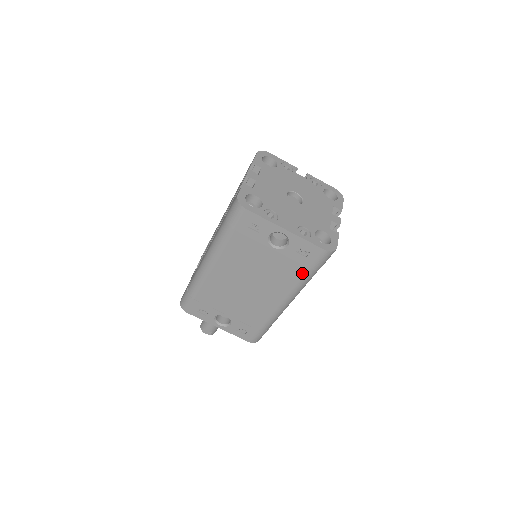
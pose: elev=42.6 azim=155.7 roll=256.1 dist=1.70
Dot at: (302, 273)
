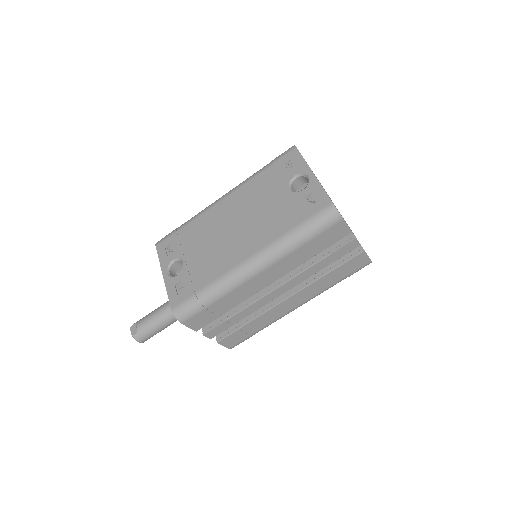
Dot at: (293, 225)
